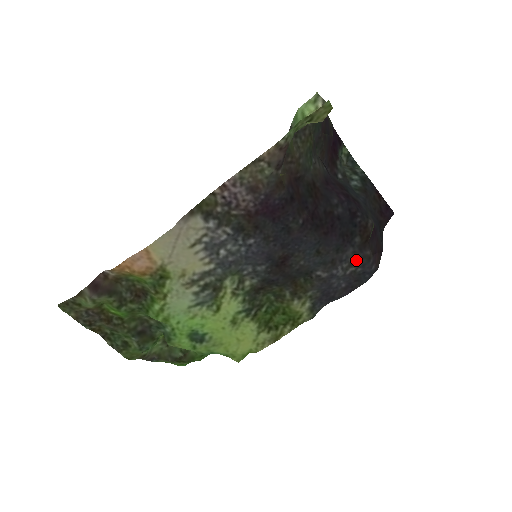
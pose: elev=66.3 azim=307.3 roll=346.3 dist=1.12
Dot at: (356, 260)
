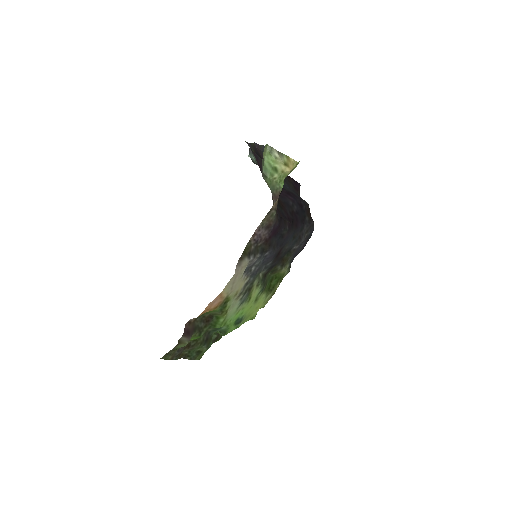
Dot at: (308, 229)
